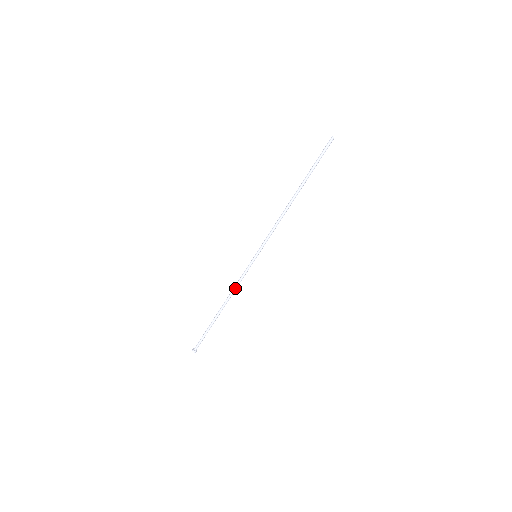
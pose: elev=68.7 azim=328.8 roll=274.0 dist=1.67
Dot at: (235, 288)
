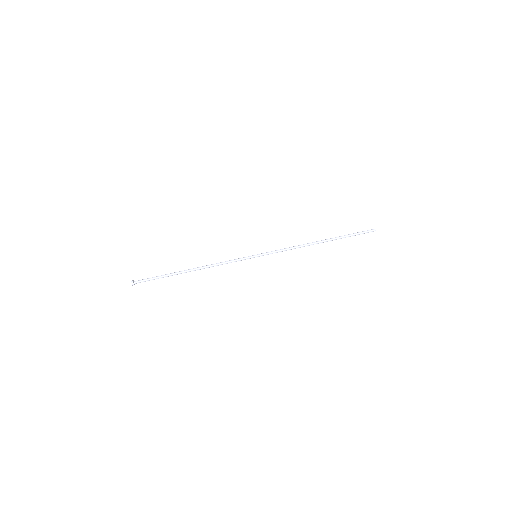
Dot at: (218, 263)
